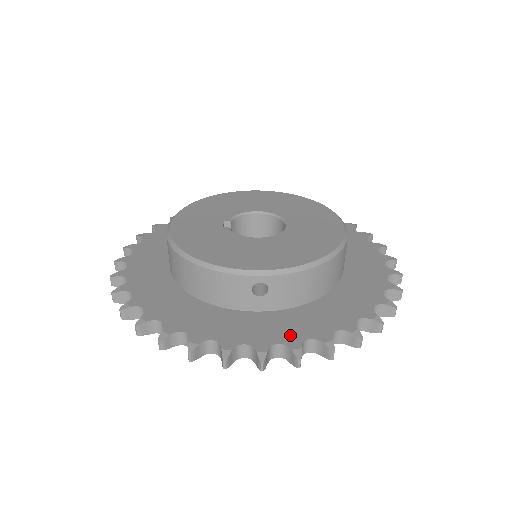
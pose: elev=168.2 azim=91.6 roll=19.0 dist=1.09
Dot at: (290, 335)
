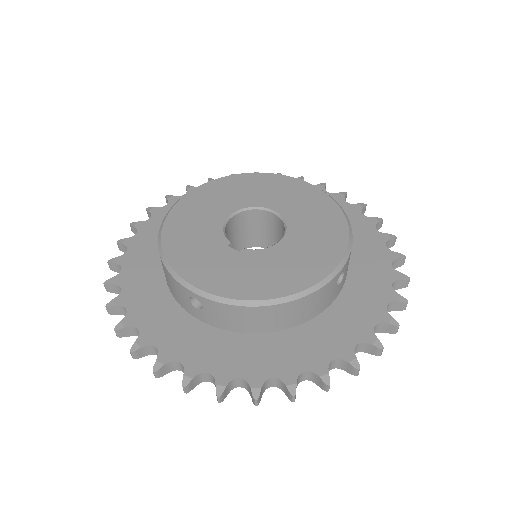
Dot at: (381, 293)
